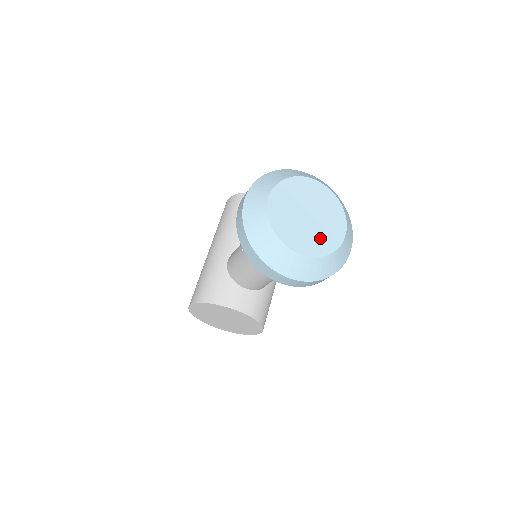
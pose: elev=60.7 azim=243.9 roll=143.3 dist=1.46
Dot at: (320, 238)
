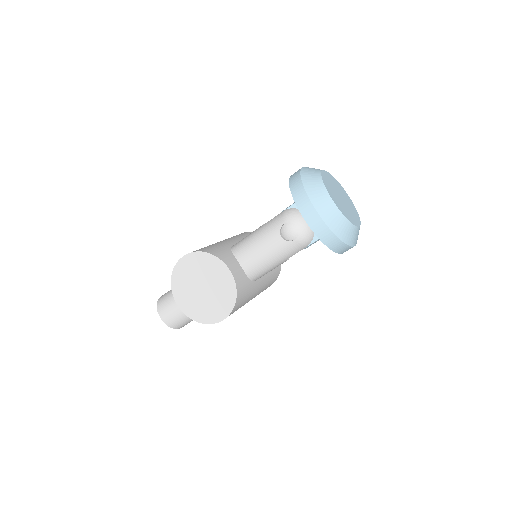
Dot at: (346, 211)
